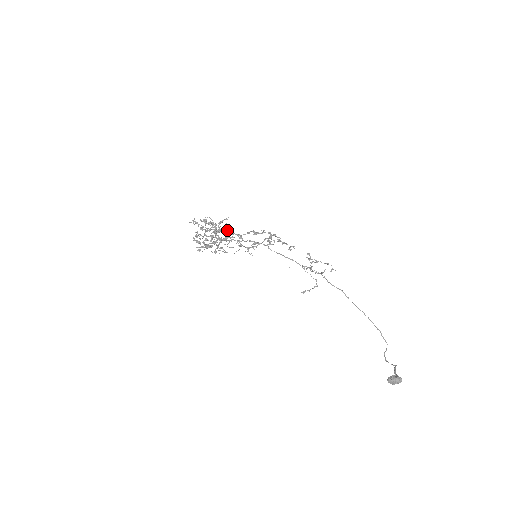
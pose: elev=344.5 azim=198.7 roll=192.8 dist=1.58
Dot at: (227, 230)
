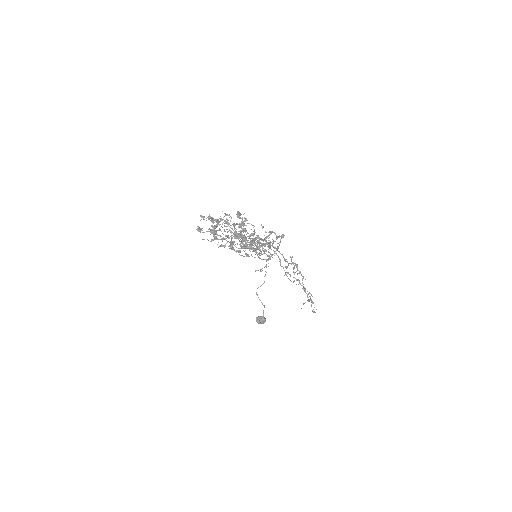
Dot at: (259, 243)
